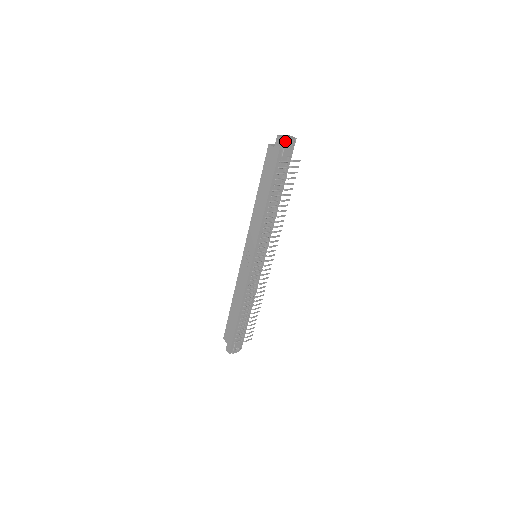
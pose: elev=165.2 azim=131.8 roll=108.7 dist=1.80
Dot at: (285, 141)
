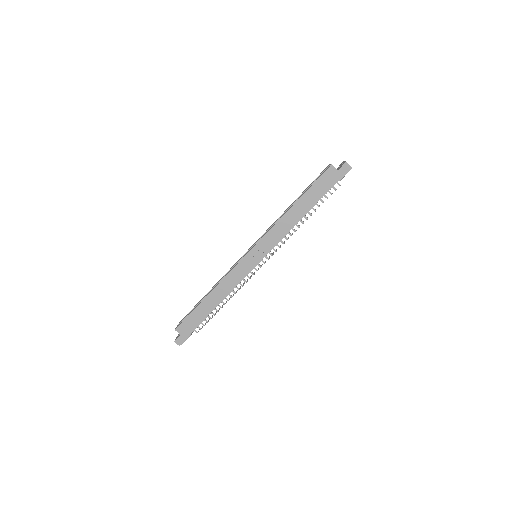
Dot at: (350, 169)
